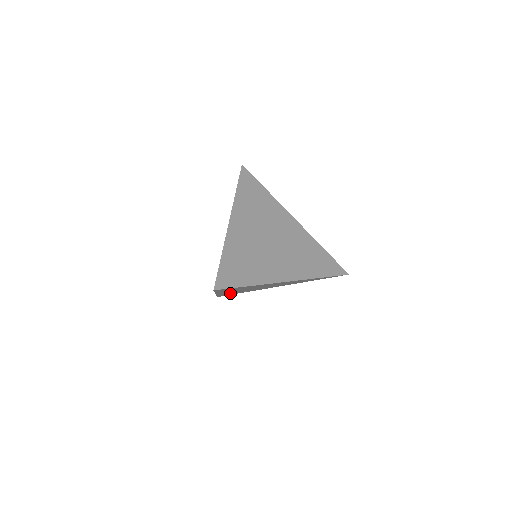
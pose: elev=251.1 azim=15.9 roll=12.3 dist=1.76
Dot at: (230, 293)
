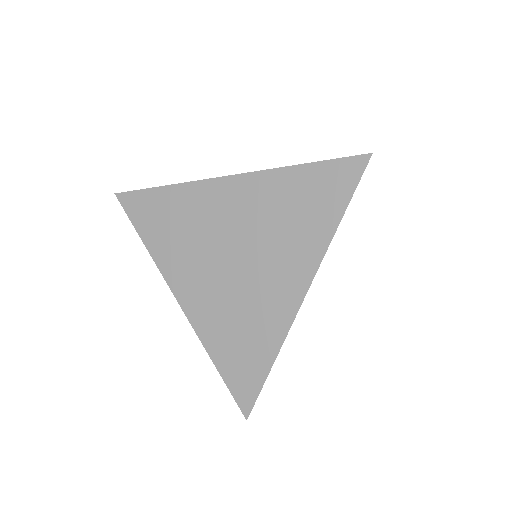
Dot at: occluded
